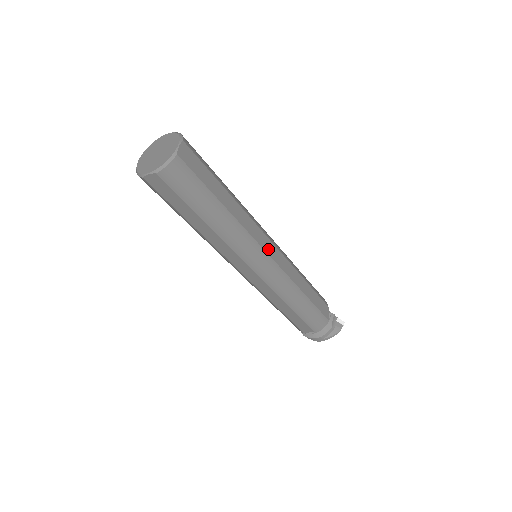
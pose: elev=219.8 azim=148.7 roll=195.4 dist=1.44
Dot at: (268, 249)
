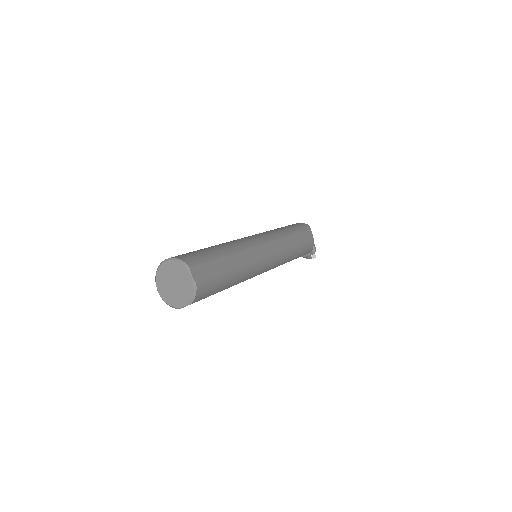
Dot at: occluded
